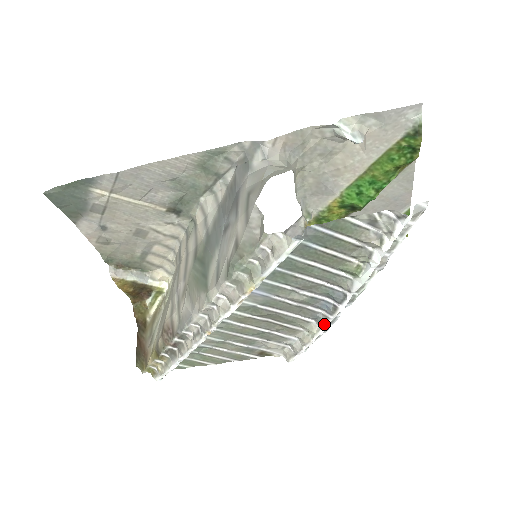
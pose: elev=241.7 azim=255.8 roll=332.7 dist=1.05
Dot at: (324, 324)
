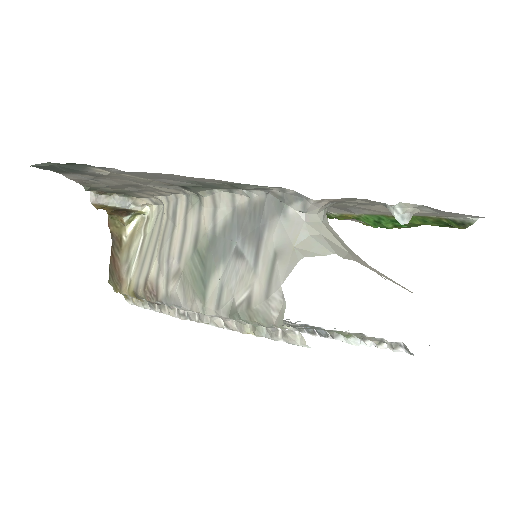
Dot at: occluded
